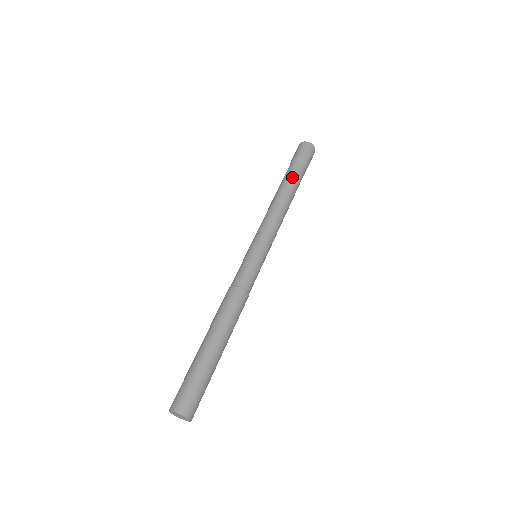
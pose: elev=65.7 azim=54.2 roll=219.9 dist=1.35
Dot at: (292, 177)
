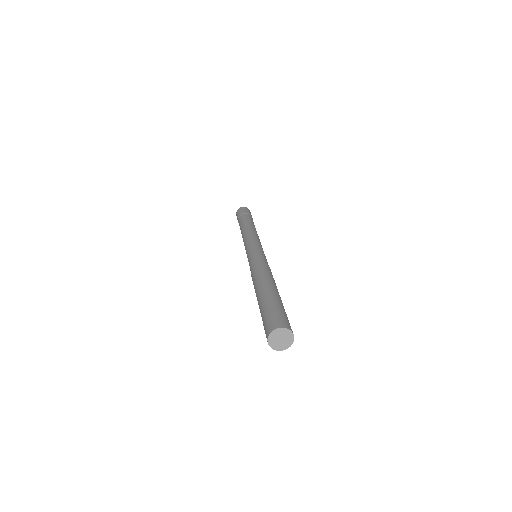
Dot at: occluded
